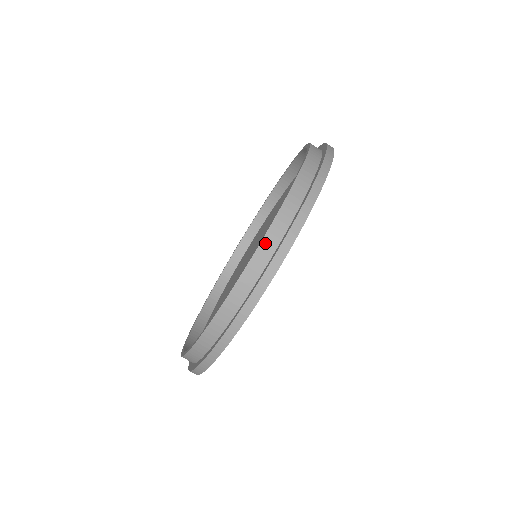
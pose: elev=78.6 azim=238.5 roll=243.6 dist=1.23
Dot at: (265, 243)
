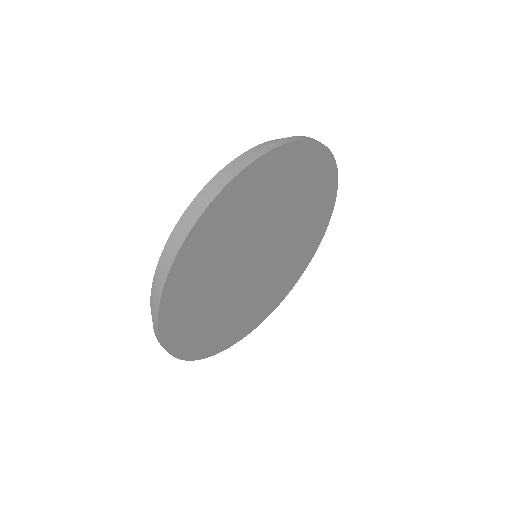
Dot at: (264, 145)
